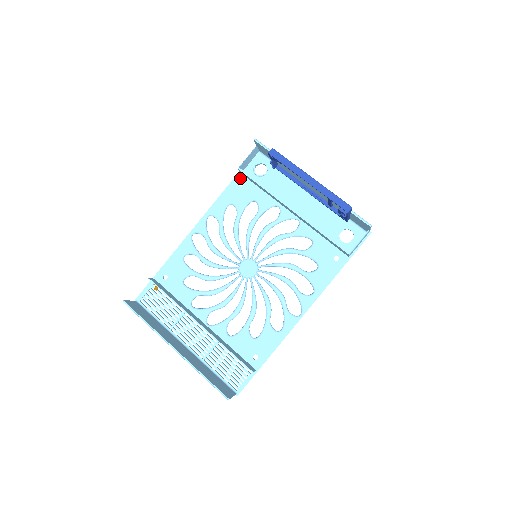
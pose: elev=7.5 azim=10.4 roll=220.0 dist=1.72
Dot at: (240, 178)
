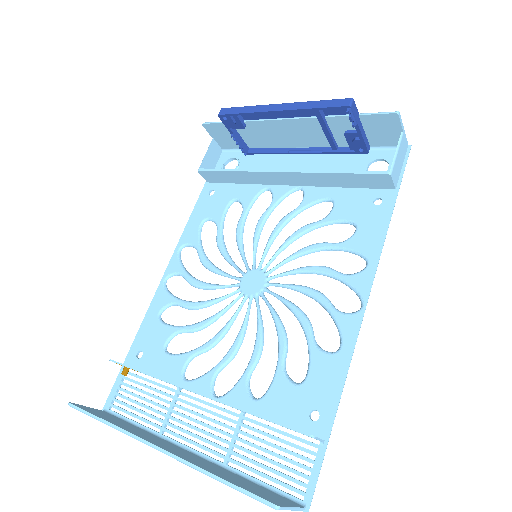
Dot at: (208, 187)
